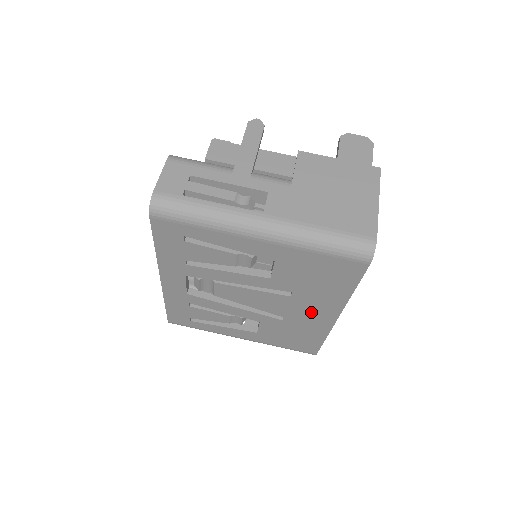
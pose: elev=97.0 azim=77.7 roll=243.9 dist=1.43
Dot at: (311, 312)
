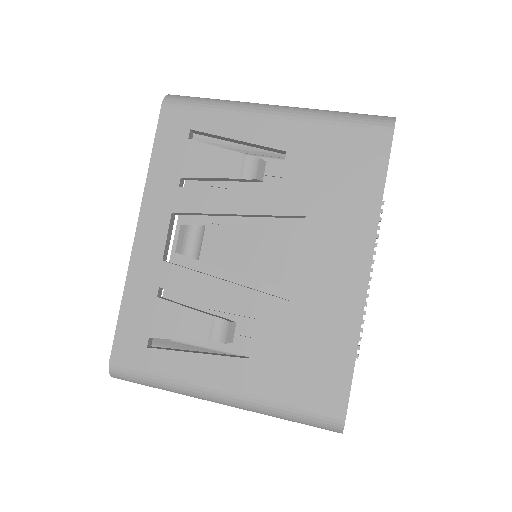
Dot at: (332, 264)
